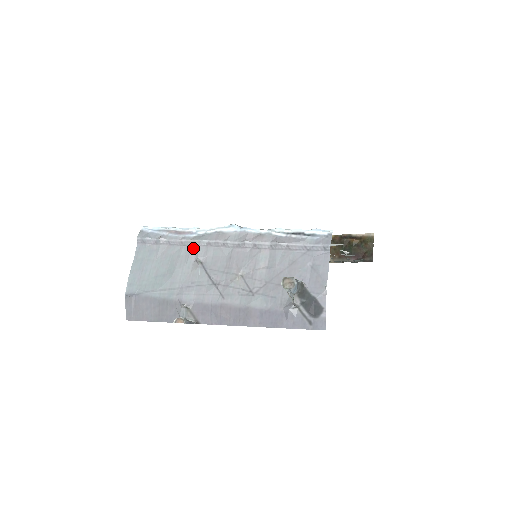
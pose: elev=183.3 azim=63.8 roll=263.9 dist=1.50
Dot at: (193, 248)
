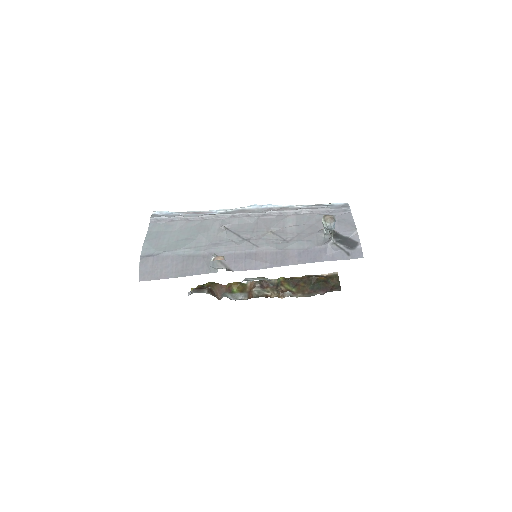
Dot at: (216, 220)
